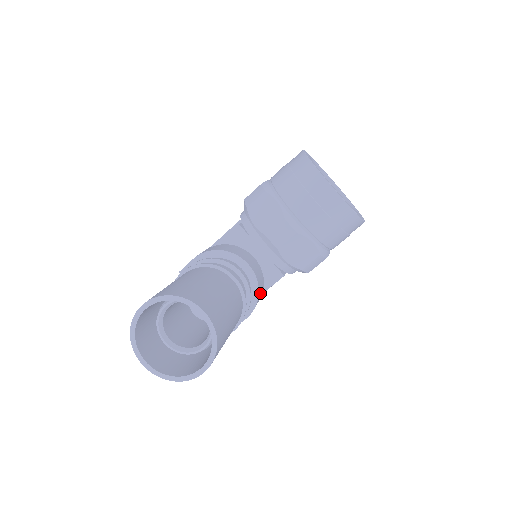
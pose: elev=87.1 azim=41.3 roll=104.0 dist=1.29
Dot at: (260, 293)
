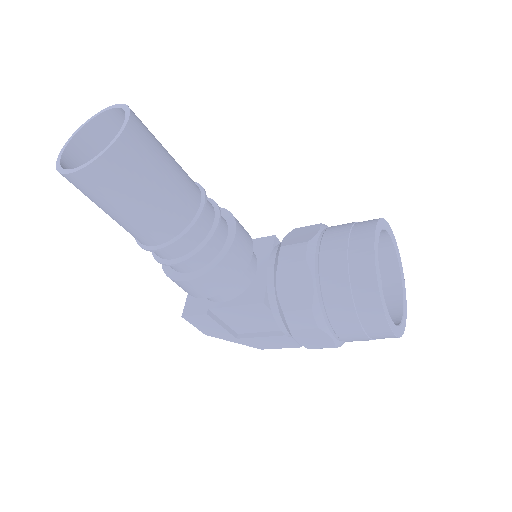
Dot at: (221, 274)
